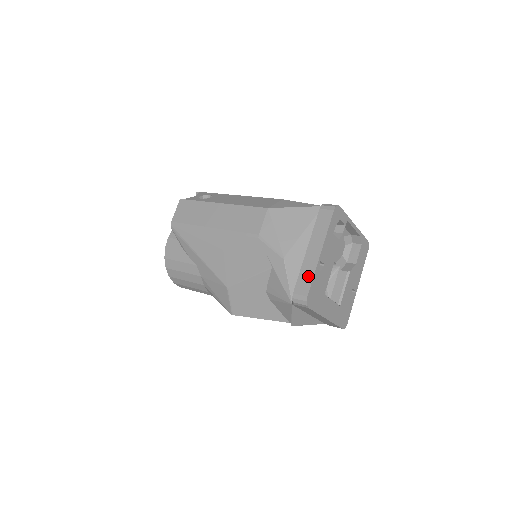
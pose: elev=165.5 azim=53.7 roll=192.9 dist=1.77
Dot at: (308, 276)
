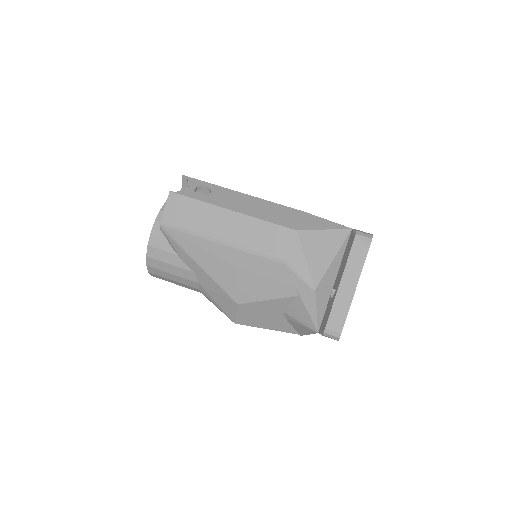
Dot at: (342, 312)
